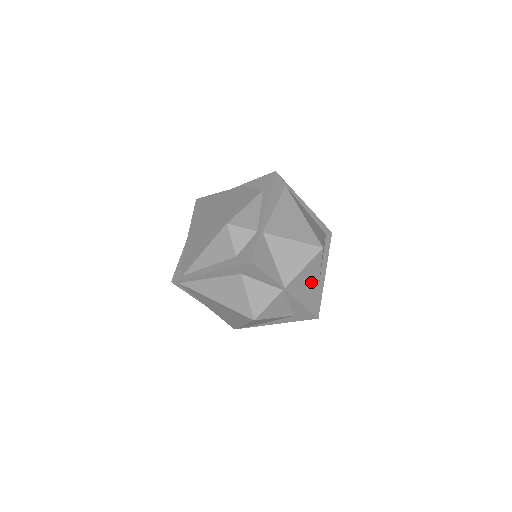
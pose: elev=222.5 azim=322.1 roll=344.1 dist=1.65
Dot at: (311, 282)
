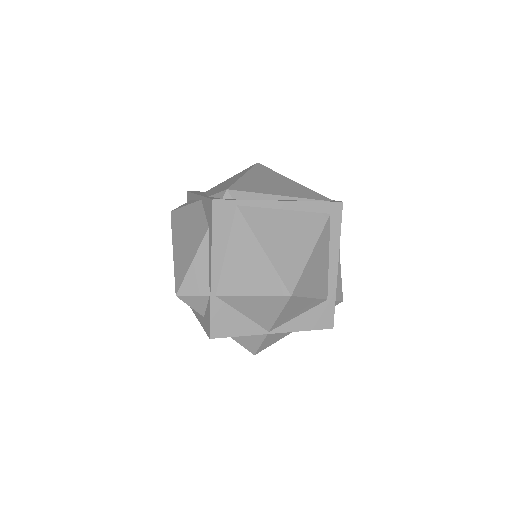
Dot at: (306, 306)
